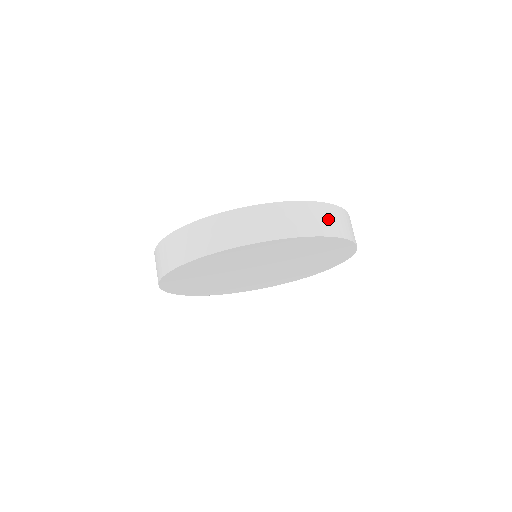
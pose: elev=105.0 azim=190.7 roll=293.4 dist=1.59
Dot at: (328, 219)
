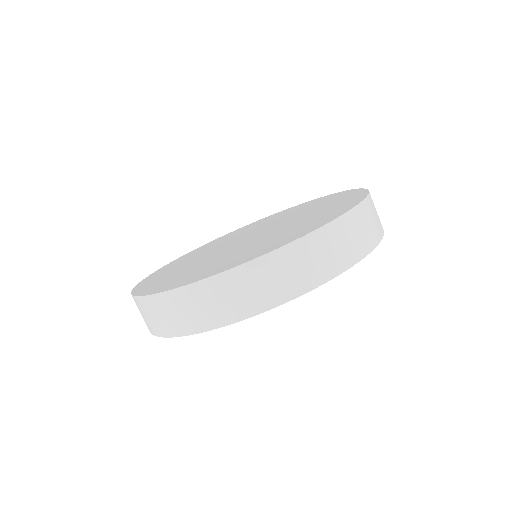
Dot at: (368, 224)
